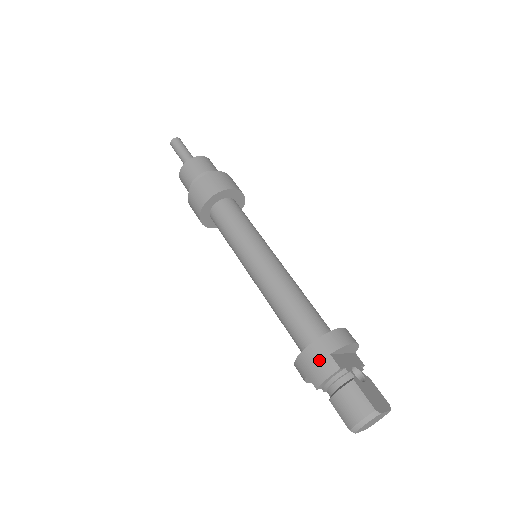
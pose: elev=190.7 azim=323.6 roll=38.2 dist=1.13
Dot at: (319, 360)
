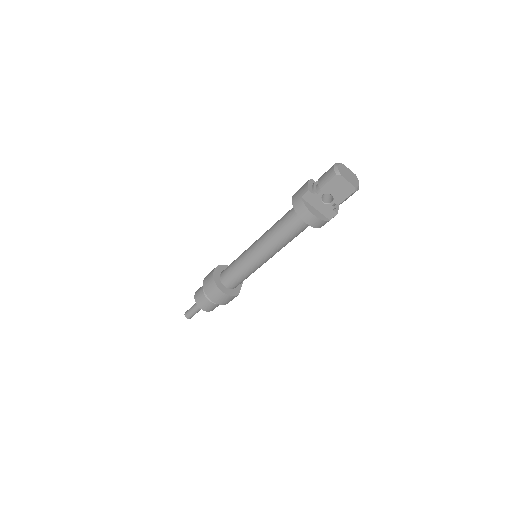
Dot at: (300, 188)
